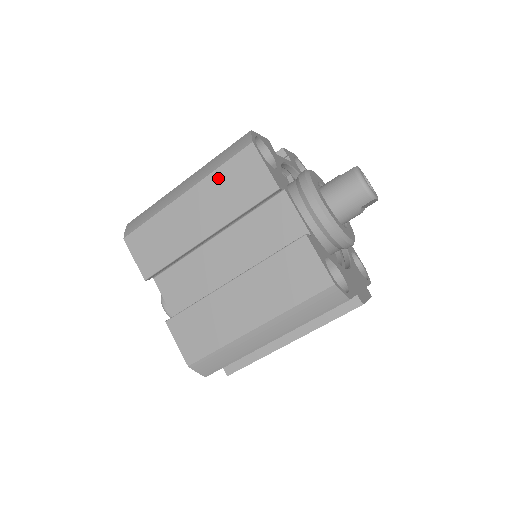
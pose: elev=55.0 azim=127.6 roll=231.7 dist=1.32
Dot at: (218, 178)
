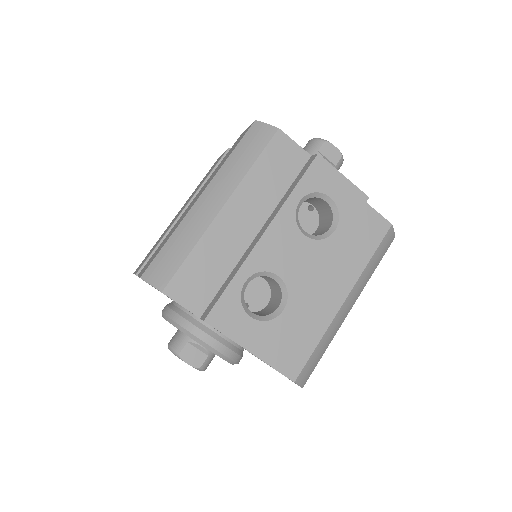
Dot at: occluded
